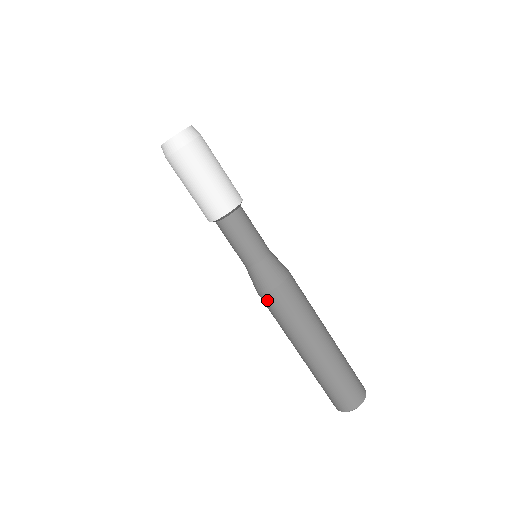
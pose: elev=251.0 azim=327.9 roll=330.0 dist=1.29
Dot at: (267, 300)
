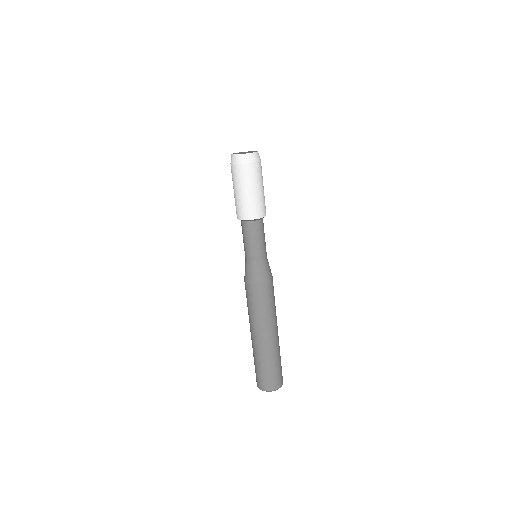
Dot at: (261, 289)
